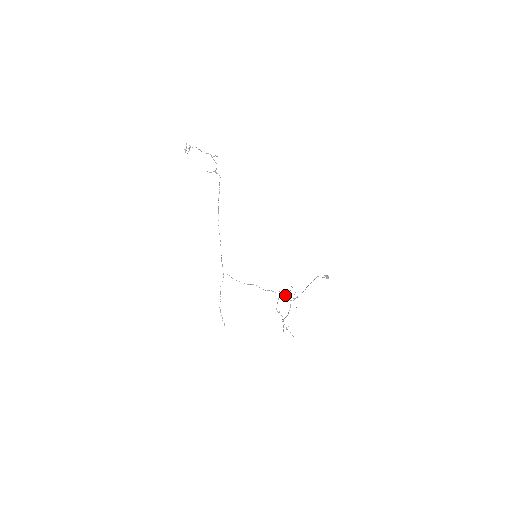
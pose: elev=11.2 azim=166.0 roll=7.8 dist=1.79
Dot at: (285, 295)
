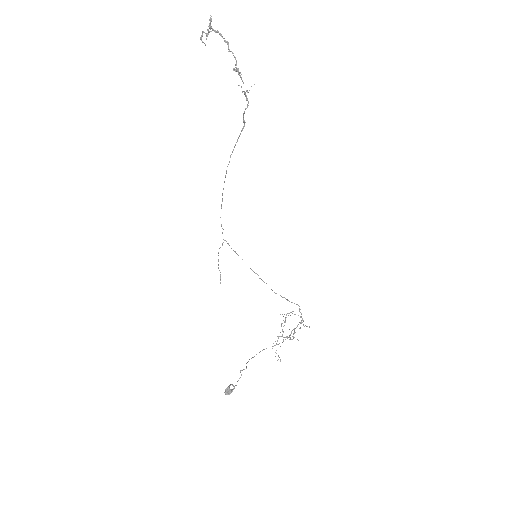
Dot at: (301, 316)
